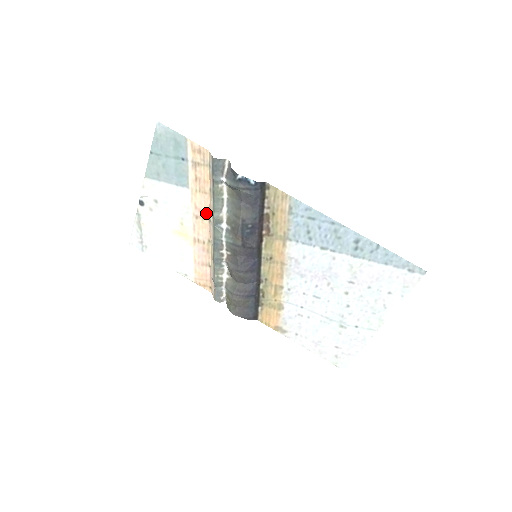
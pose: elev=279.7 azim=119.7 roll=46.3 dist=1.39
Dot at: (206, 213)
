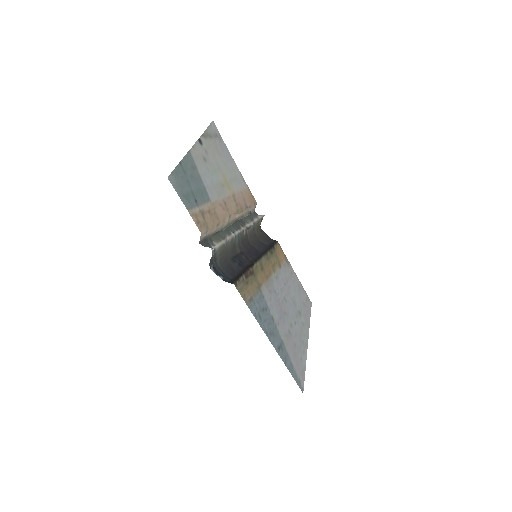
Dot at: (226, 215)
